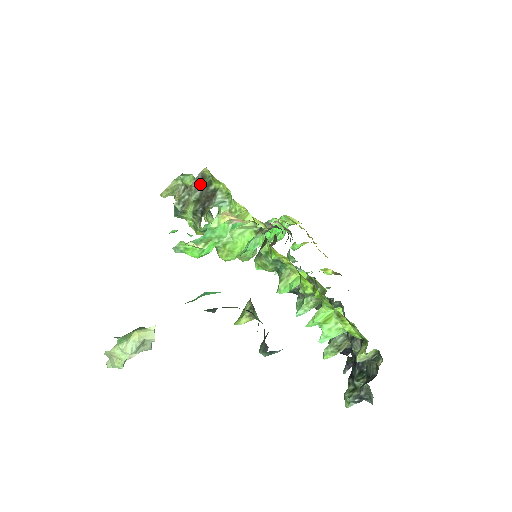
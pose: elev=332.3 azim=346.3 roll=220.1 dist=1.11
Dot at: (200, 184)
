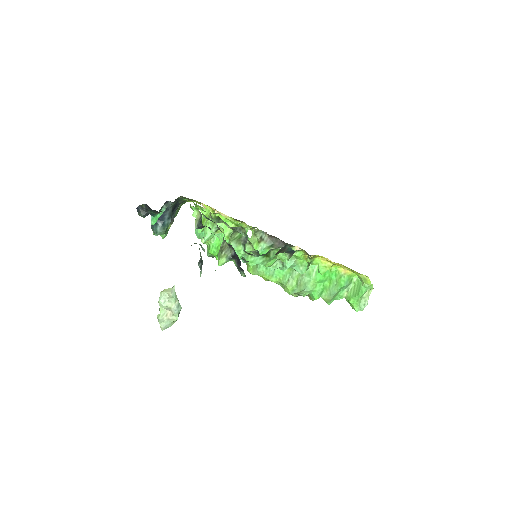
Dot at: occluded
